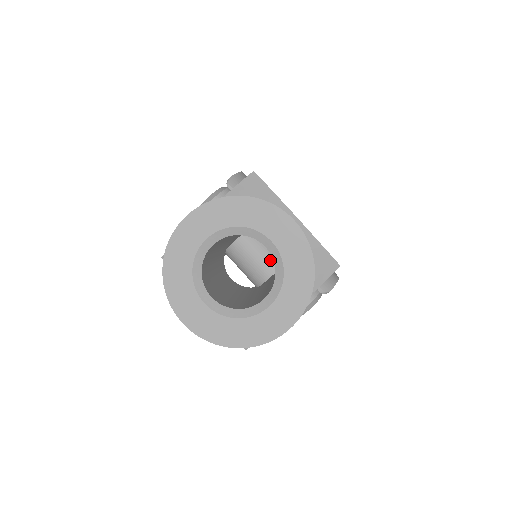
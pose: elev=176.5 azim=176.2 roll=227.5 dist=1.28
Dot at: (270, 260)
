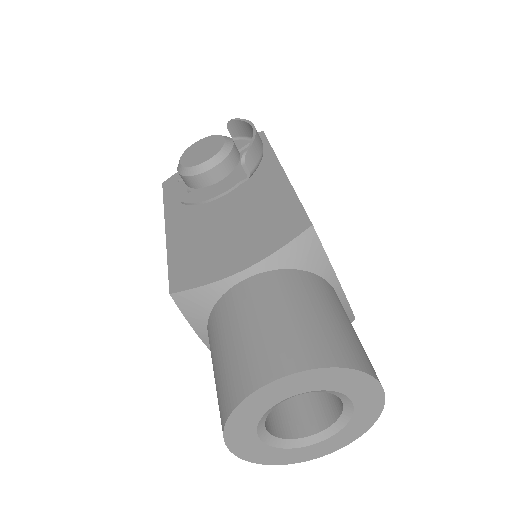
Dot at: occluded
